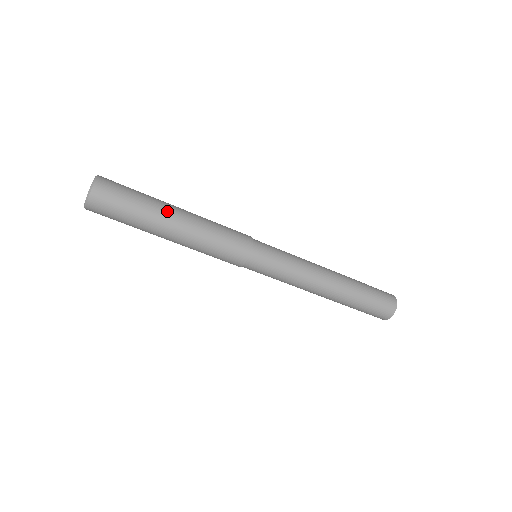
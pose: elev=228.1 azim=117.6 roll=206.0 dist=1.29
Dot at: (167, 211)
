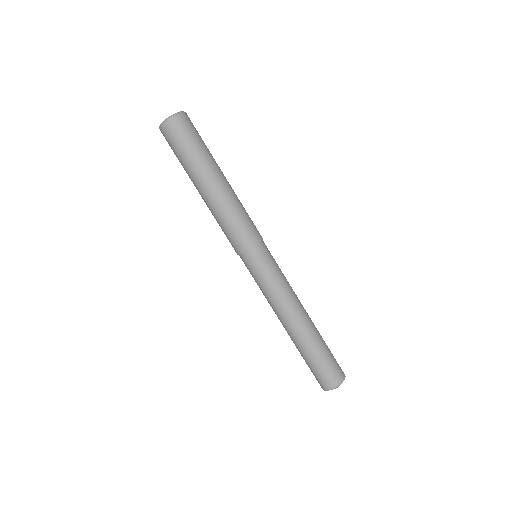
Dot at: occluded
